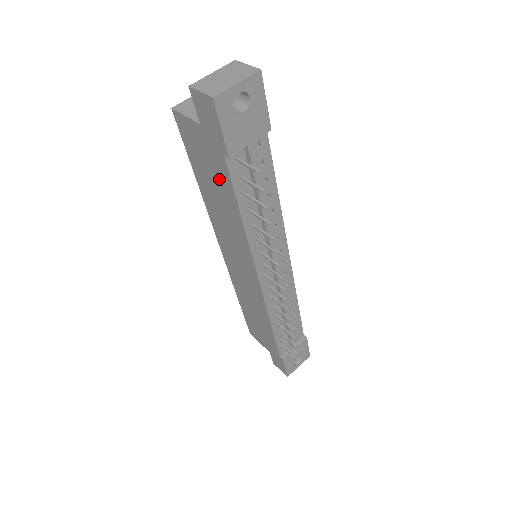
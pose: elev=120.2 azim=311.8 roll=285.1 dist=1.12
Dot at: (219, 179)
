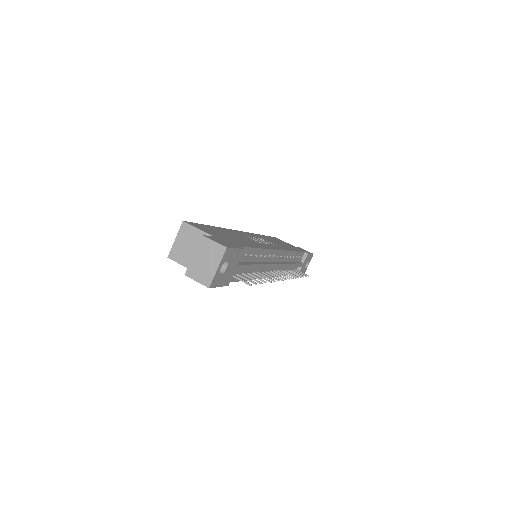
Dot at: occluded
